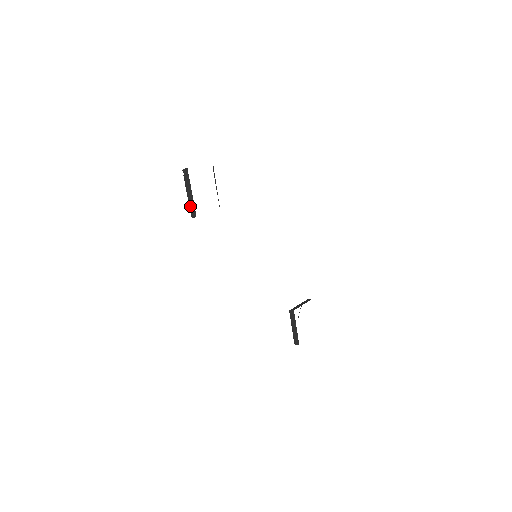
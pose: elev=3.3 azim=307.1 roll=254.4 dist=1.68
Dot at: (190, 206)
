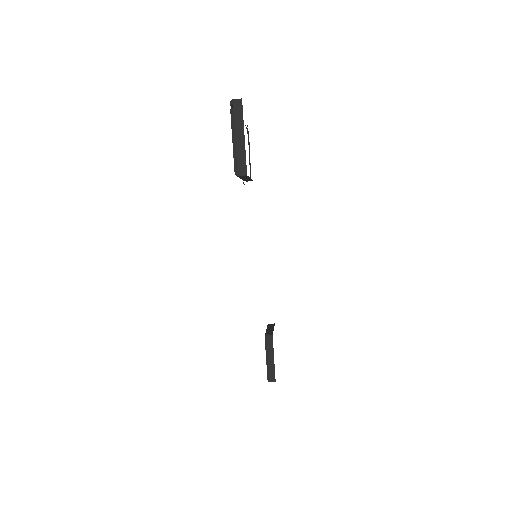
Dot at: (237, 157)
